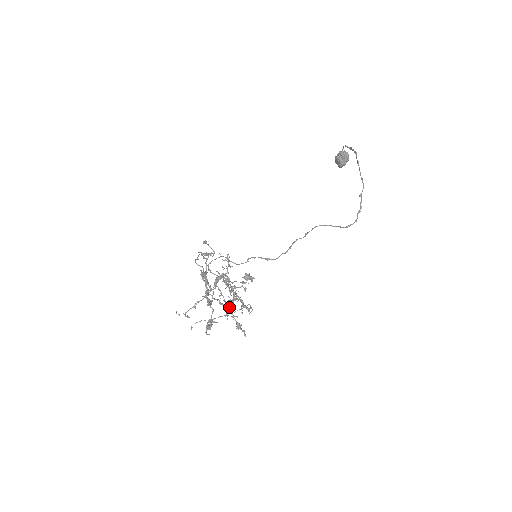
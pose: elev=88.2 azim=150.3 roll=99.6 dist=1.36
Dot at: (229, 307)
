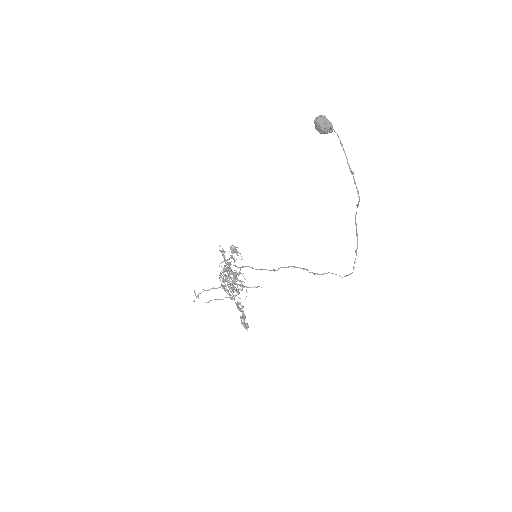
Dot at: occluded
